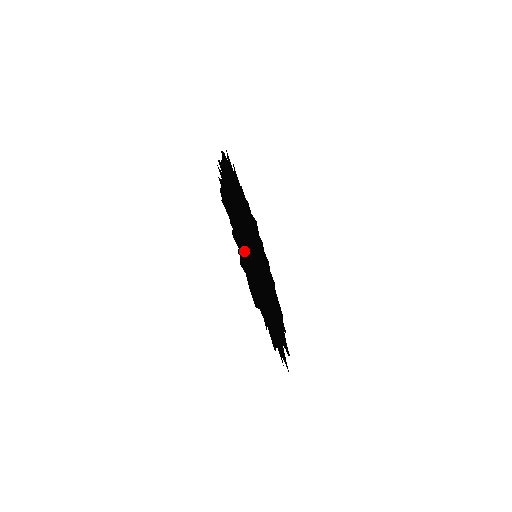
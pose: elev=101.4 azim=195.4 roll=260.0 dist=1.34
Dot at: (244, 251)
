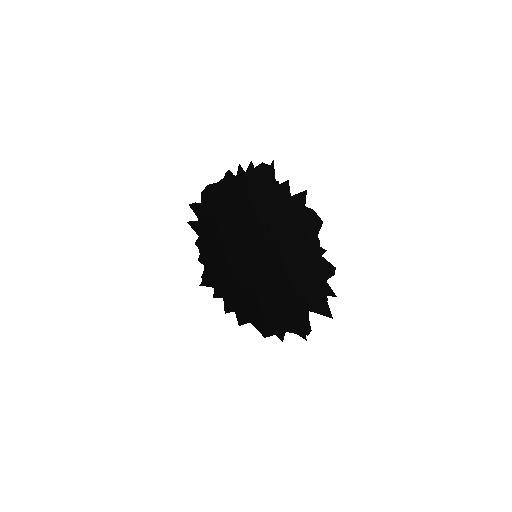
Dot at: (281, 211)
